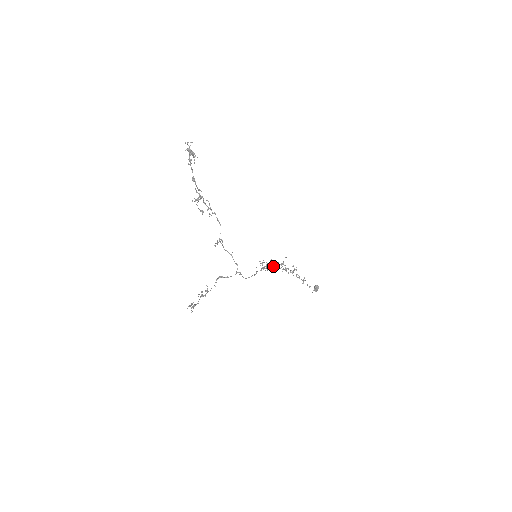
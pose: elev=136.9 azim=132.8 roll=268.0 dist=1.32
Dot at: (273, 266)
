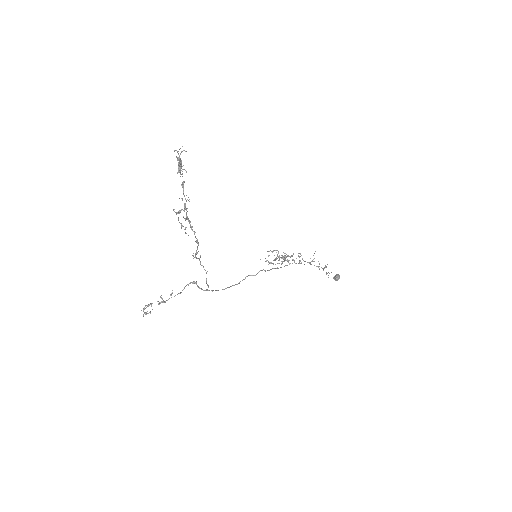
Dot at: (284, 257)
